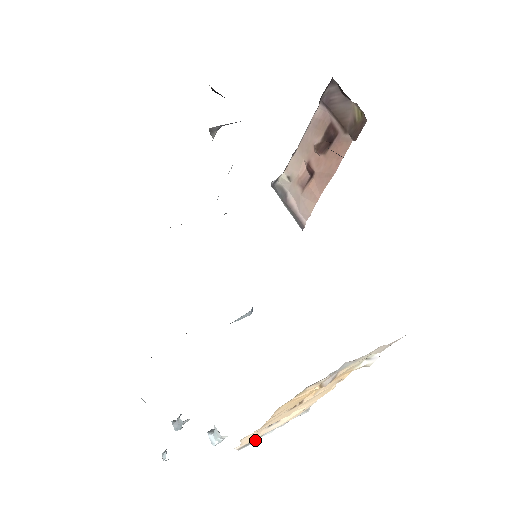
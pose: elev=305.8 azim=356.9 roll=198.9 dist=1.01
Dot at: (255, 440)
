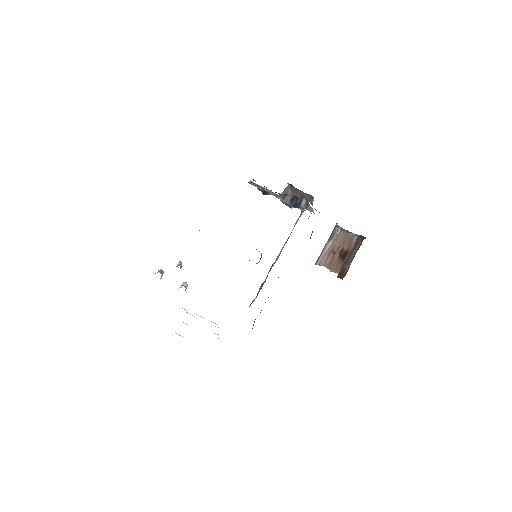
Dot at: (184, 309)
